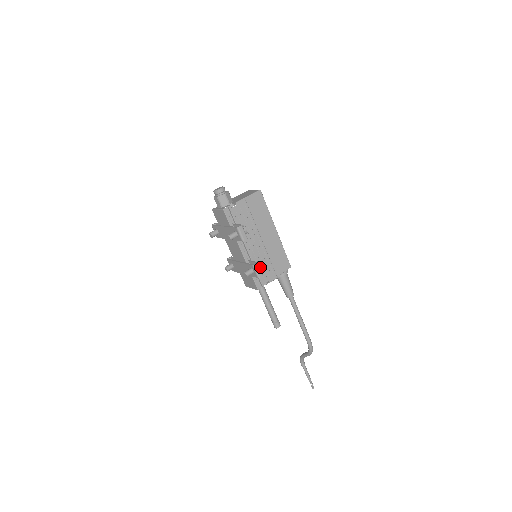
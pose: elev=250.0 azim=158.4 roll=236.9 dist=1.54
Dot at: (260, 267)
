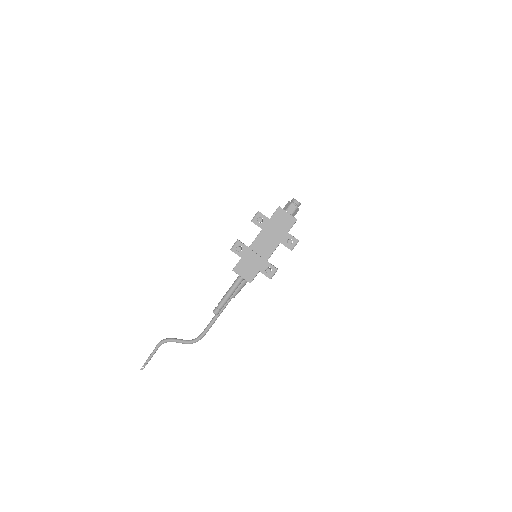
Dot at: occluded
